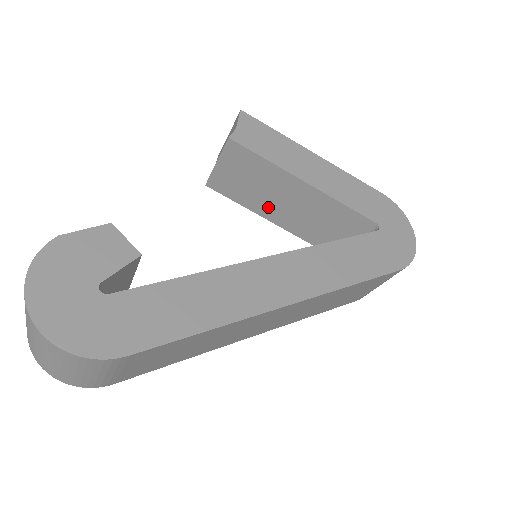
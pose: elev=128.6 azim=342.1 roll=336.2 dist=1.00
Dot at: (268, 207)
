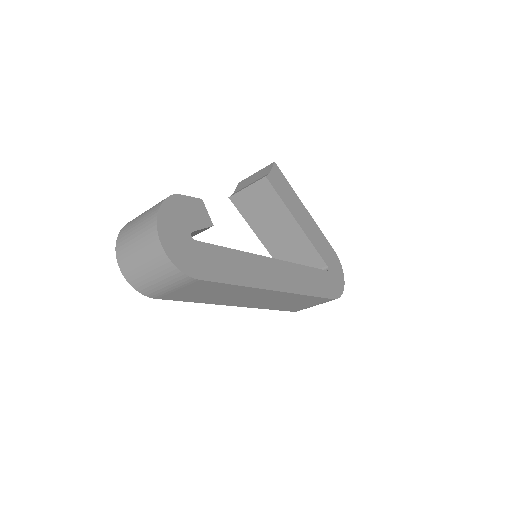
Dot at: (263, 229)
